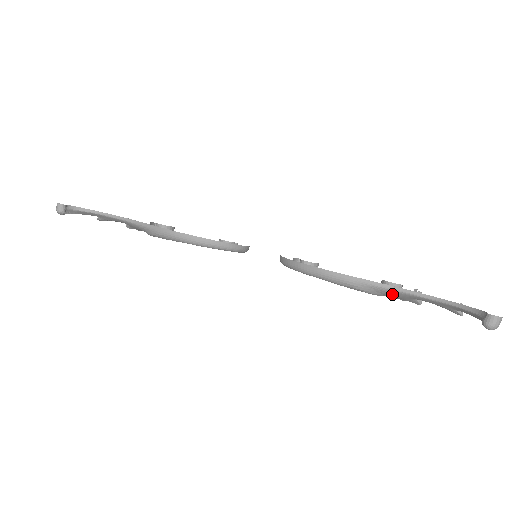
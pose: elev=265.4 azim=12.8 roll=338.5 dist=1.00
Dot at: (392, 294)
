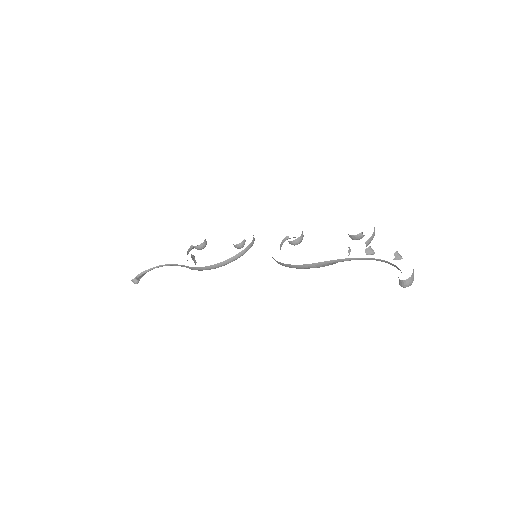
Dot at: (347, 260)
